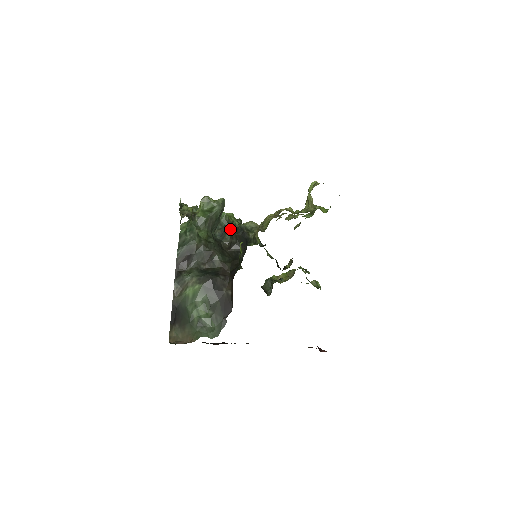
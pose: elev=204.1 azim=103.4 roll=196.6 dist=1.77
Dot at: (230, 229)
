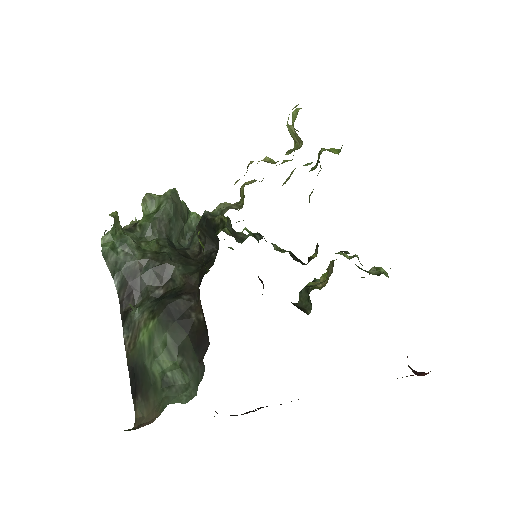
Dot at: occluded
